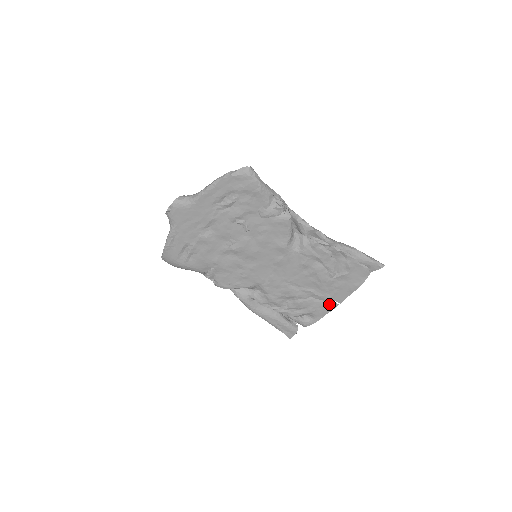
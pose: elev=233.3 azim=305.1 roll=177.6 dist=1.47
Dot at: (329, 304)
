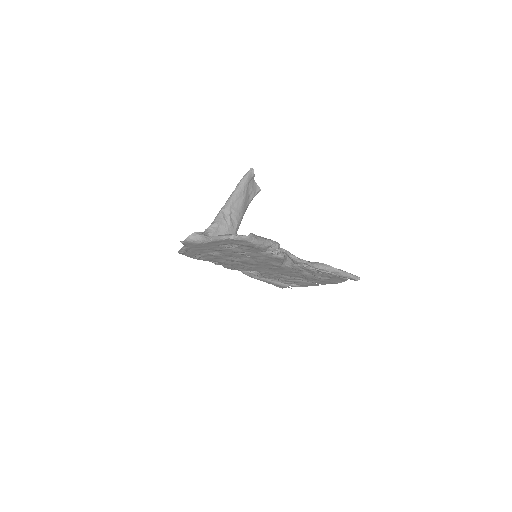
Dot at: (313, 284)
